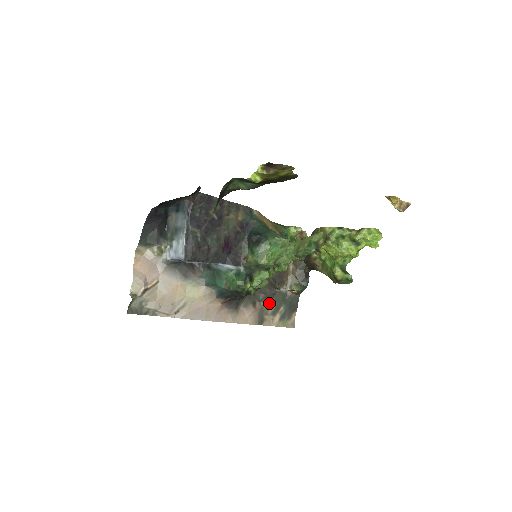
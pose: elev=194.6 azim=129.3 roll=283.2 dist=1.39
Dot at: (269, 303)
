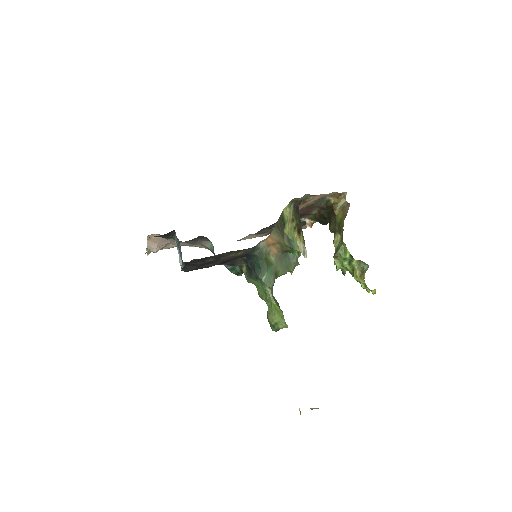
Dot at: occluded
